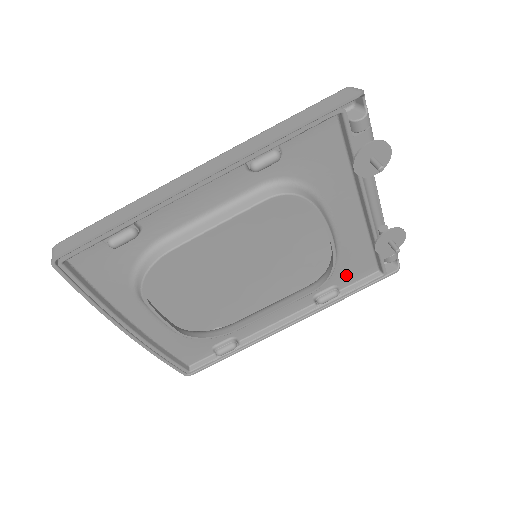
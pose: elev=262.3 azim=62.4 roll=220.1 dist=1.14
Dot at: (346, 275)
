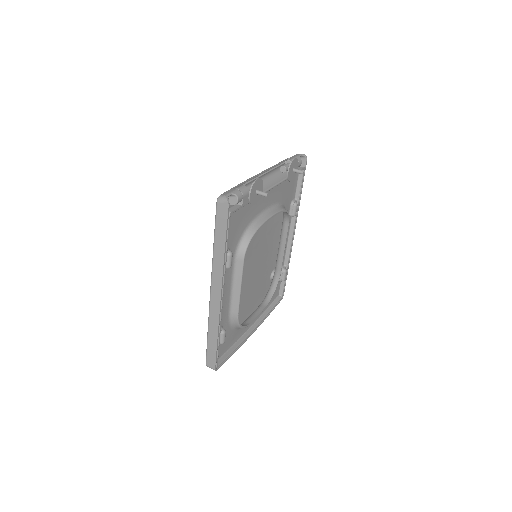
Dot at: (290, 195)
